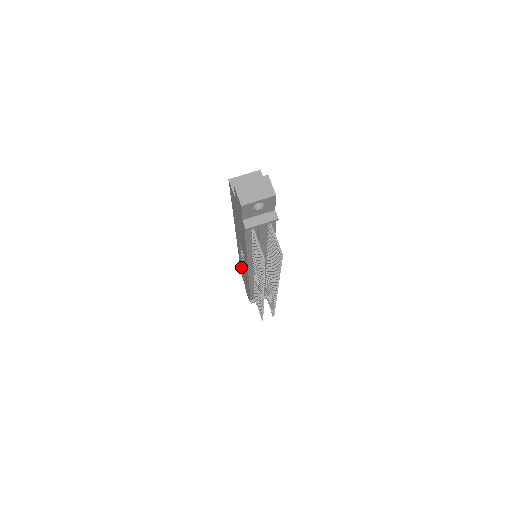
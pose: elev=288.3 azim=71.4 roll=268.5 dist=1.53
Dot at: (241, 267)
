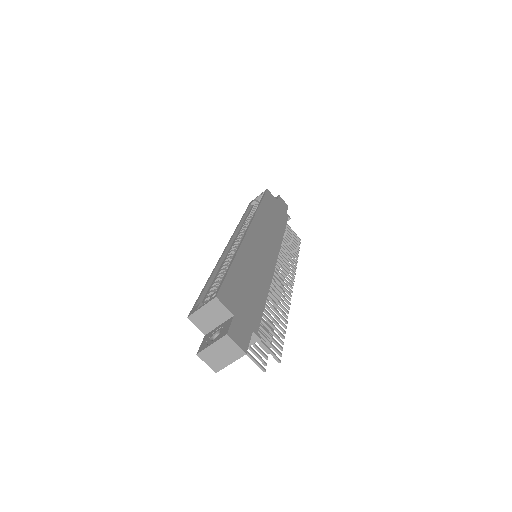
Dot at: occluded
